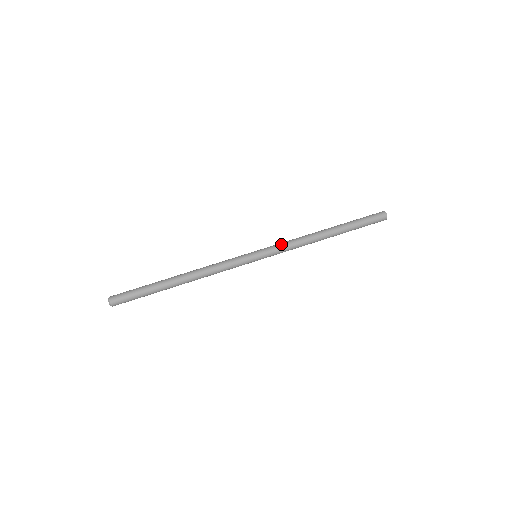
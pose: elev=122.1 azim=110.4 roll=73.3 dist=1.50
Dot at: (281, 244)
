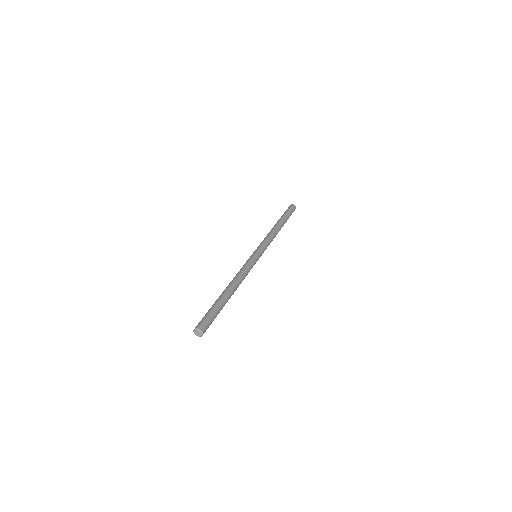
Dot at: (261, 243)
